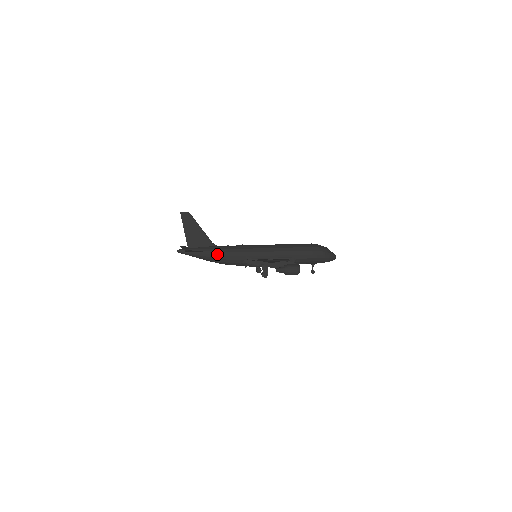
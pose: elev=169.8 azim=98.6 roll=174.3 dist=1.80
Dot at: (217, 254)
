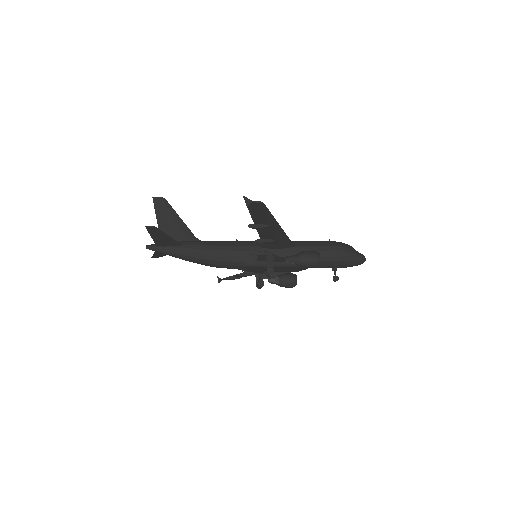
Dot at: (202, 248)
